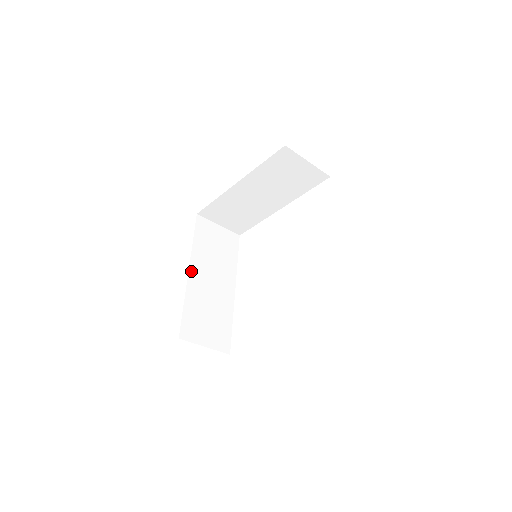
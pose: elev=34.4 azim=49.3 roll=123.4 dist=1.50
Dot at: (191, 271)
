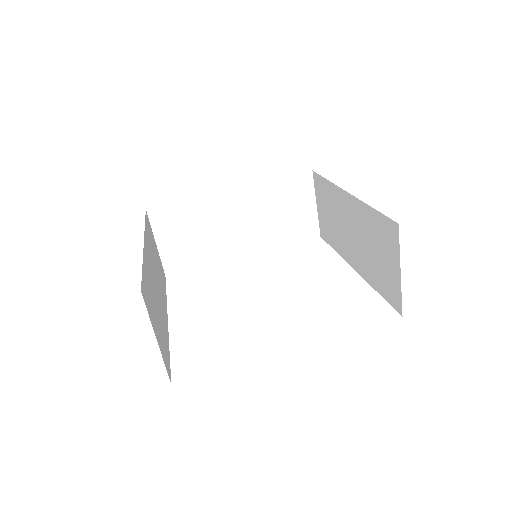
Dot at: (145, 244)
